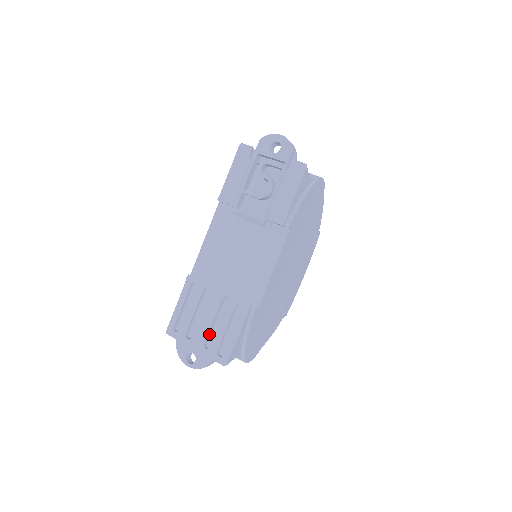
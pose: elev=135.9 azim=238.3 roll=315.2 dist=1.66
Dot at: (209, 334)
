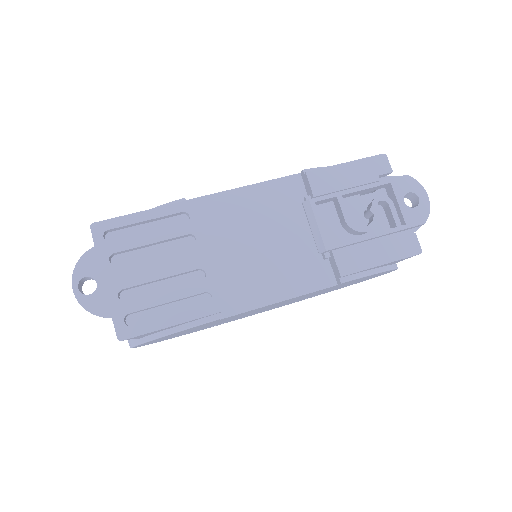
Dot at: (140, 285)
